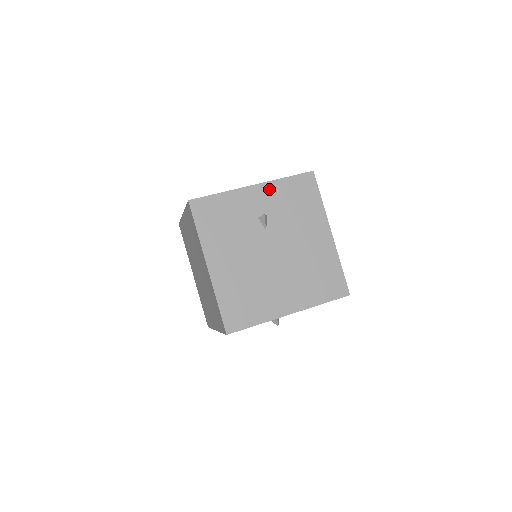
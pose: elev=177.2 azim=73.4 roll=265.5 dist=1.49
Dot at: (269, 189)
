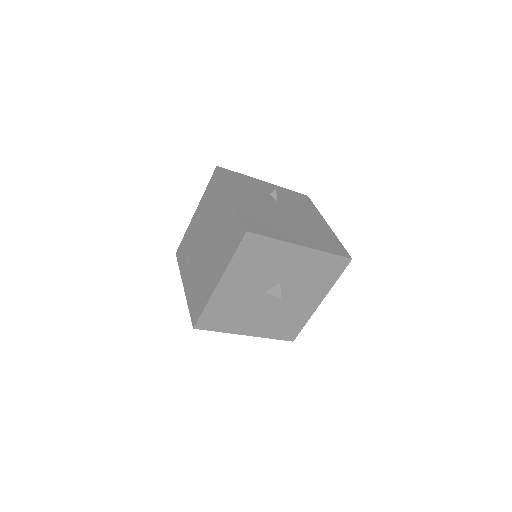
Dot at: (277, 188)
